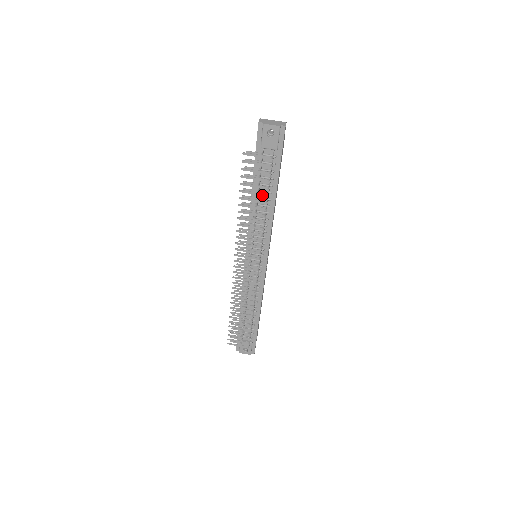
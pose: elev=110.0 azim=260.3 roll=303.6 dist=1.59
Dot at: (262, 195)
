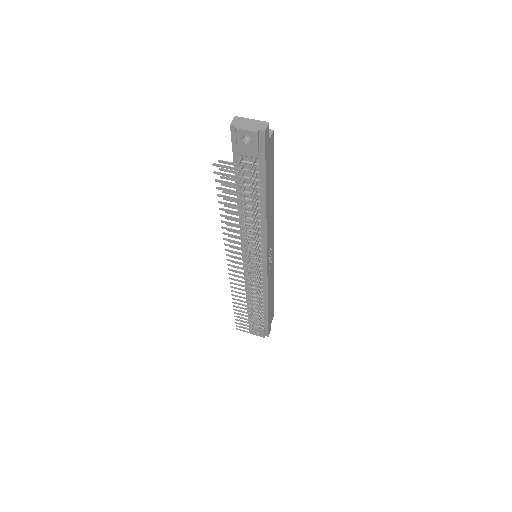
Dot at: (245, 208)
